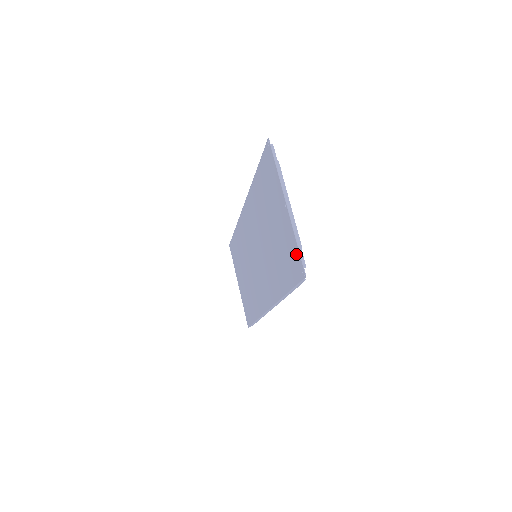
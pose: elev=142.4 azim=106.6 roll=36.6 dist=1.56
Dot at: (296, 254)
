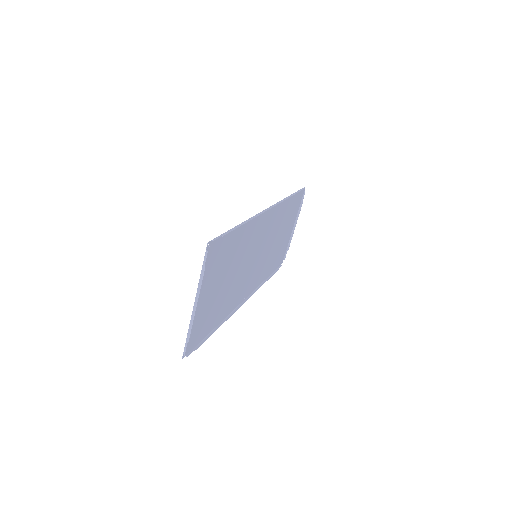
Dot at: (190, 337)
